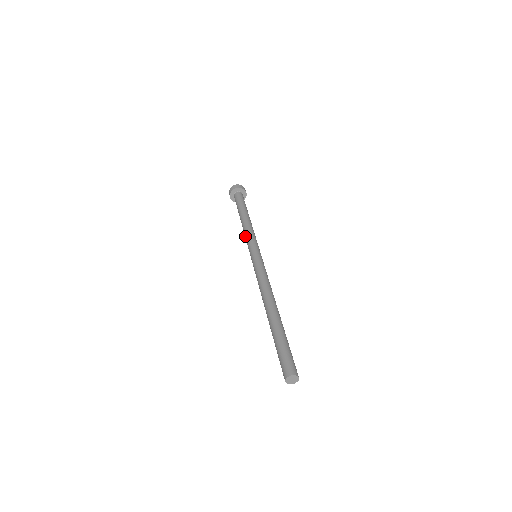
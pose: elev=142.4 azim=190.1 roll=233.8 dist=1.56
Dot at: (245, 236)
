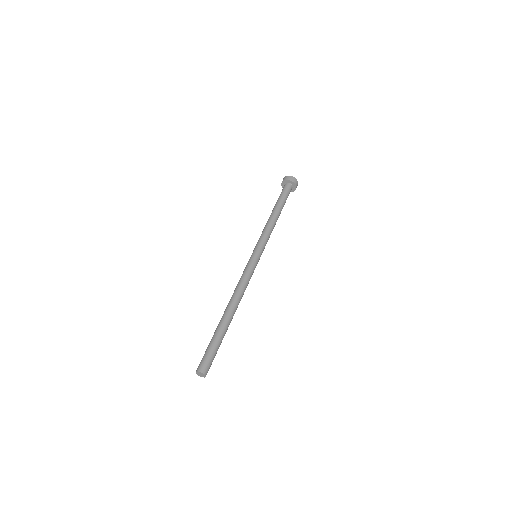
Dot at: (263, 231)
